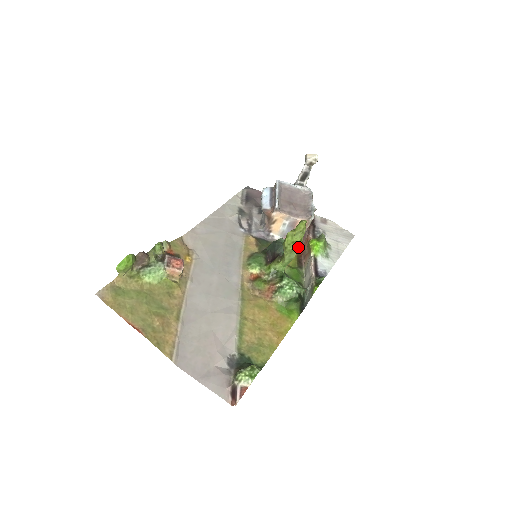
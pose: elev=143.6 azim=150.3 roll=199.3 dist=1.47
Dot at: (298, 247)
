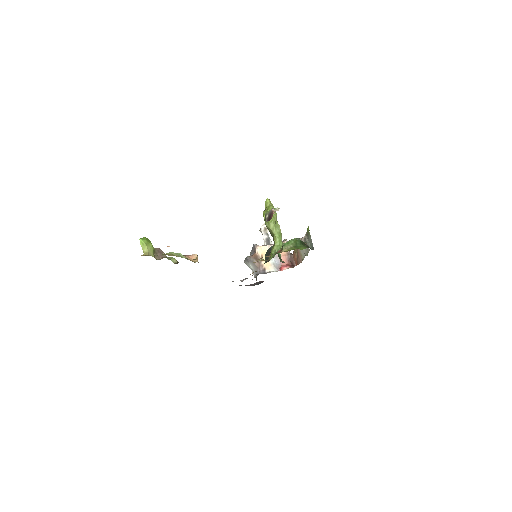
Dot at: (293, 267)
